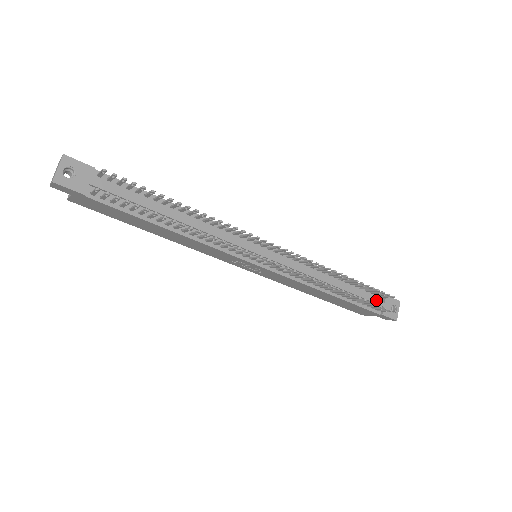
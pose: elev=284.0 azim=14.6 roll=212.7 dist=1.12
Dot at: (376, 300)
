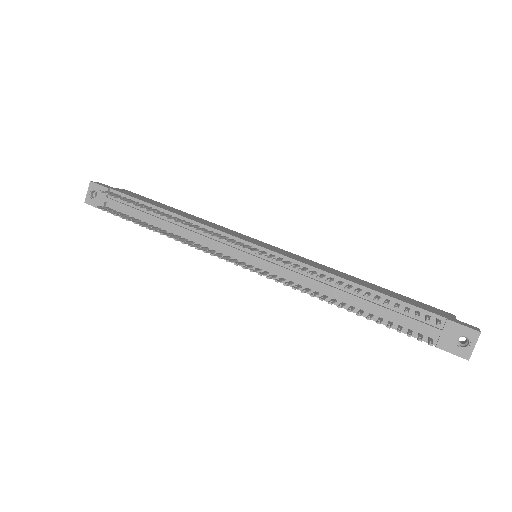
Dot at: (424, 324)
